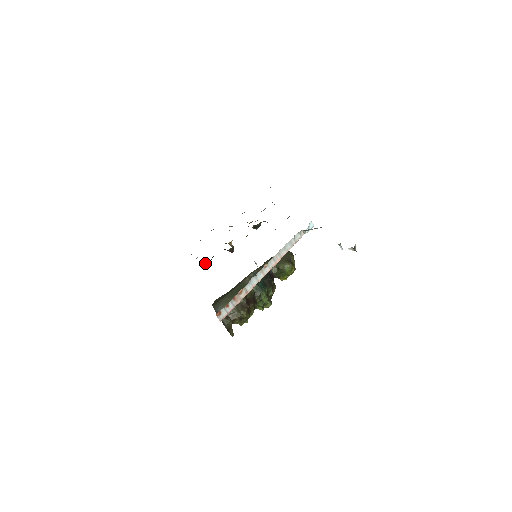
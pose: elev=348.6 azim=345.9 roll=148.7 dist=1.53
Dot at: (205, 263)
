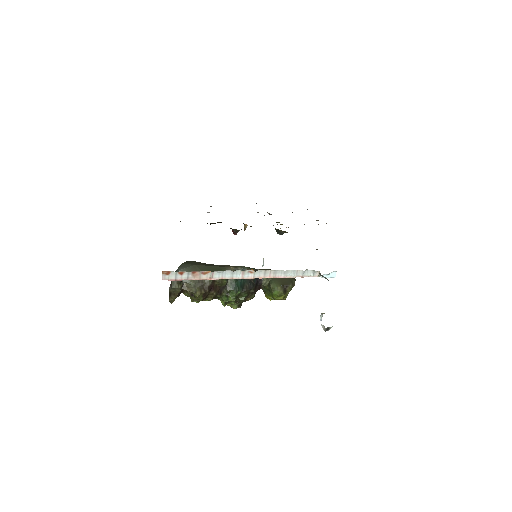
Dot at: occluded
